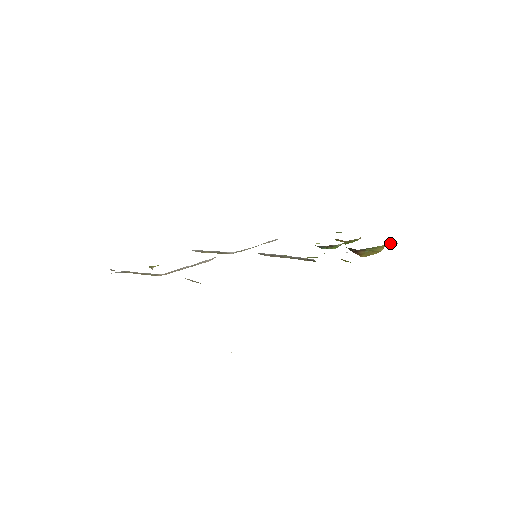
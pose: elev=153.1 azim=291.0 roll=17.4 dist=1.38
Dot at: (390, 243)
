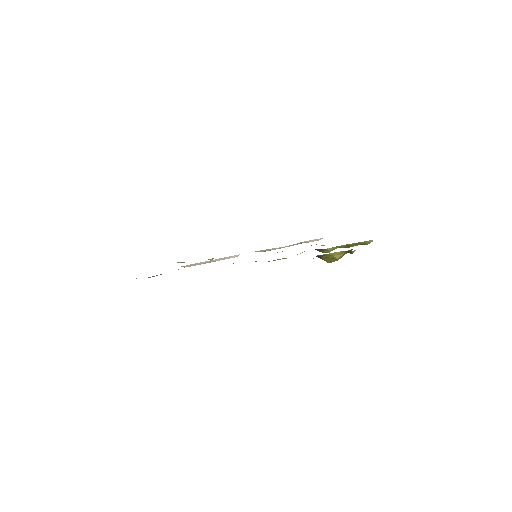
Dot at: (345, 251)
